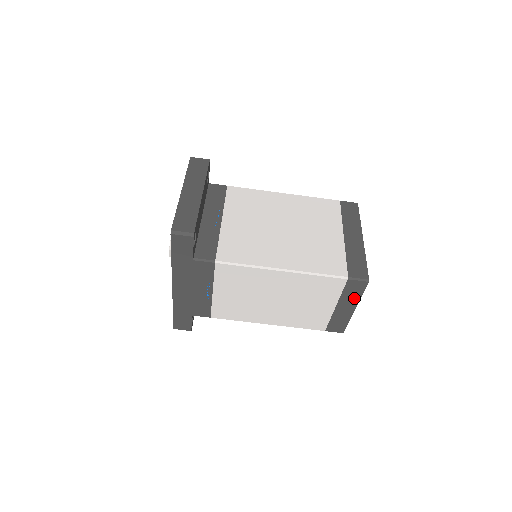
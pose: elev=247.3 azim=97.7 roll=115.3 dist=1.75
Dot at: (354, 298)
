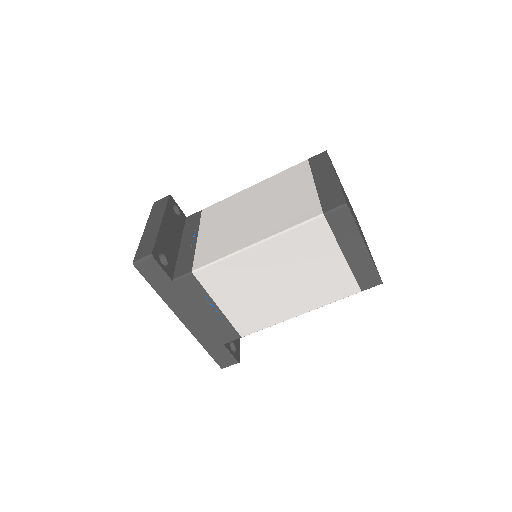
Dot at: (352, 234)
